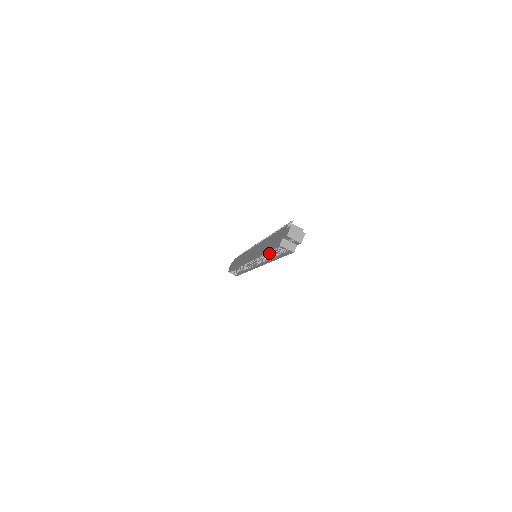
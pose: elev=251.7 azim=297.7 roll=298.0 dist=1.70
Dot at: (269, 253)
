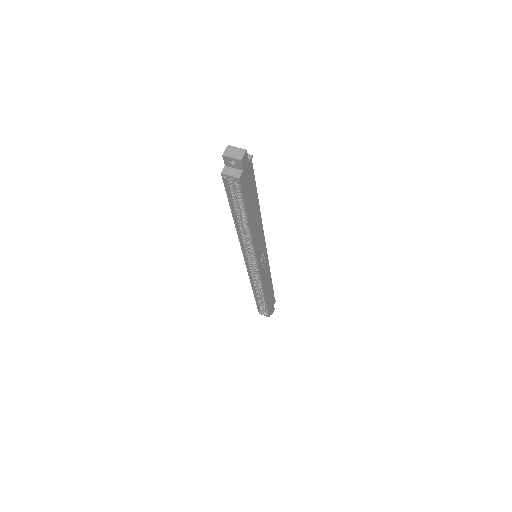
Dot at: (238, 215)
